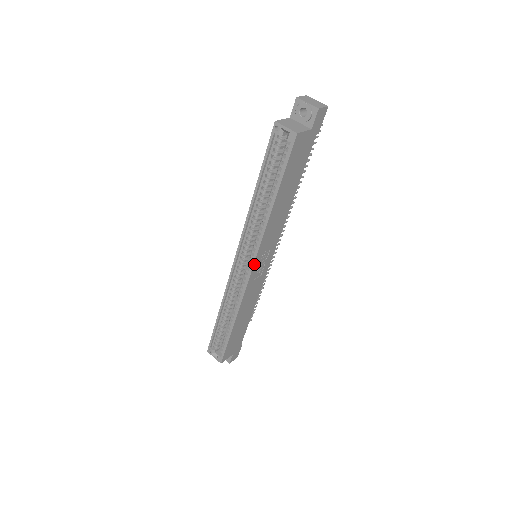
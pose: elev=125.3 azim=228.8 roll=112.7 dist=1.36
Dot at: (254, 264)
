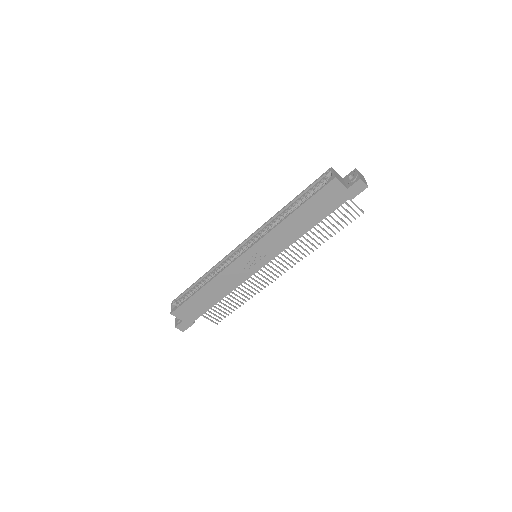
Dot at: (249, 250)
